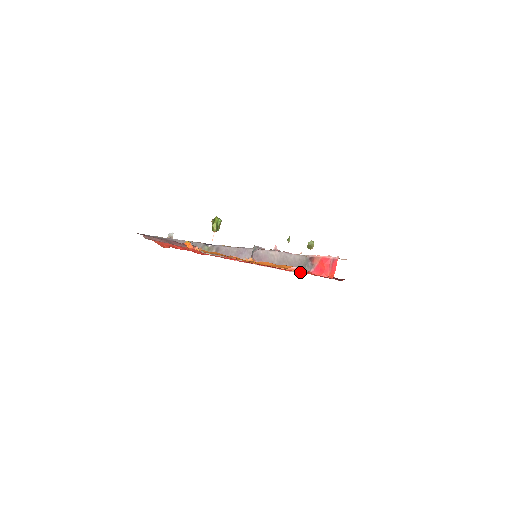
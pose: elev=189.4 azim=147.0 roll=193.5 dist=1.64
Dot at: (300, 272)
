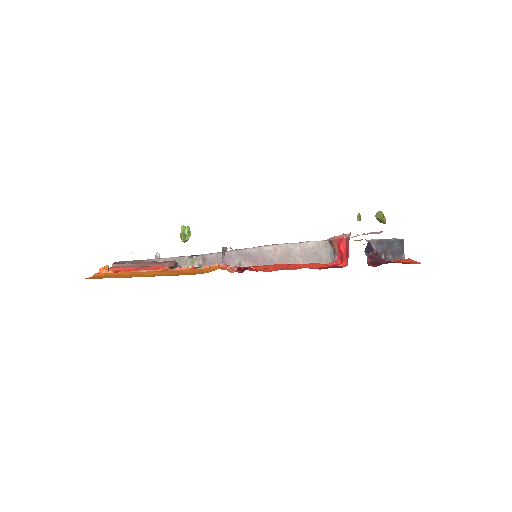
Dot at: occluded
